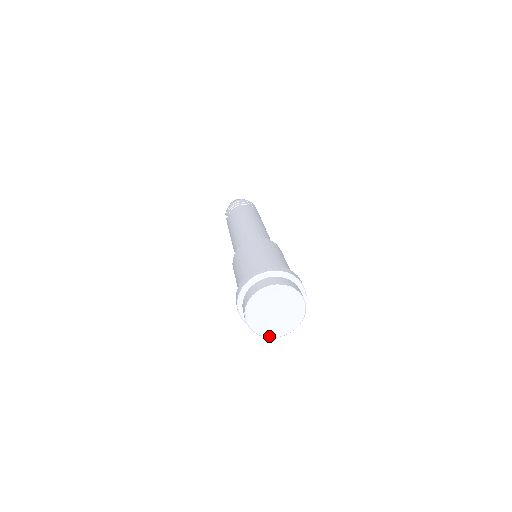
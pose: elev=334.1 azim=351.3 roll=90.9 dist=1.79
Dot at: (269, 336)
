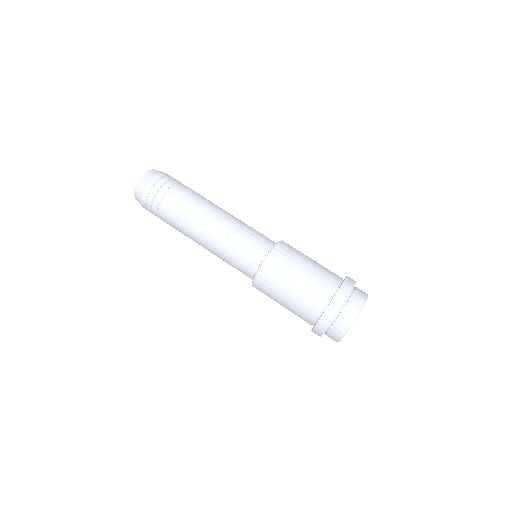
Dot at: occluded
